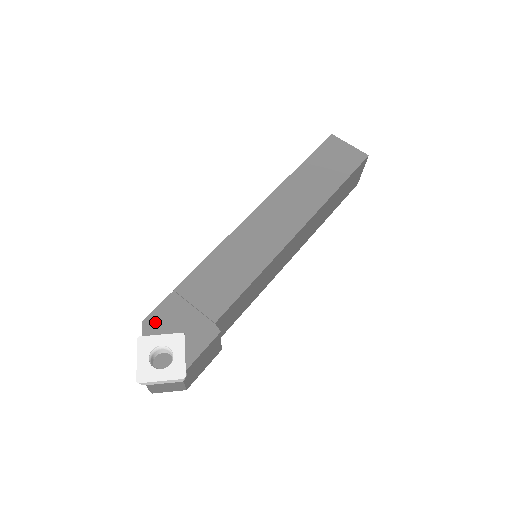
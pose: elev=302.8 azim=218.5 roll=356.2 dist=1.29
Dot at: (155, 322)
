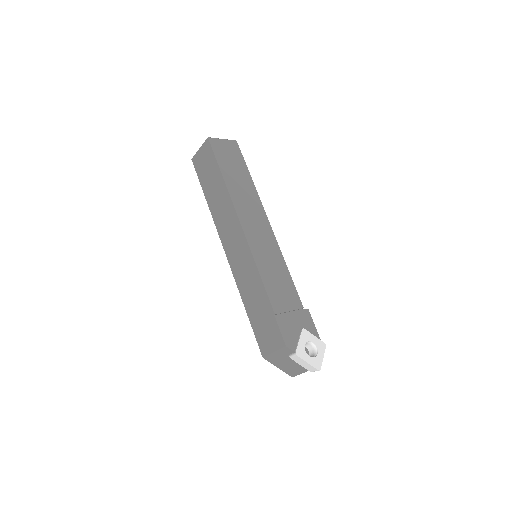
Dot at: (289, 339)
